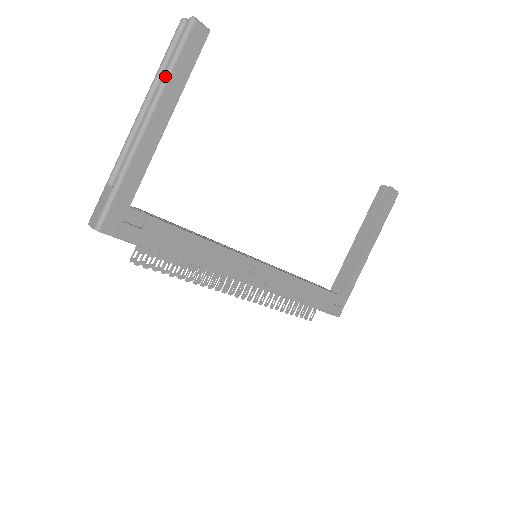
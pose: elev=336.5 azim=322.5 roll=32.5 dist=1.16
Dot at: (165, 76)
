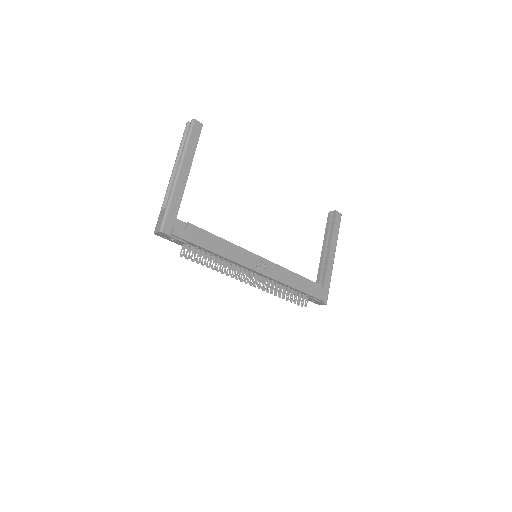
Dot at: (184, 148)
